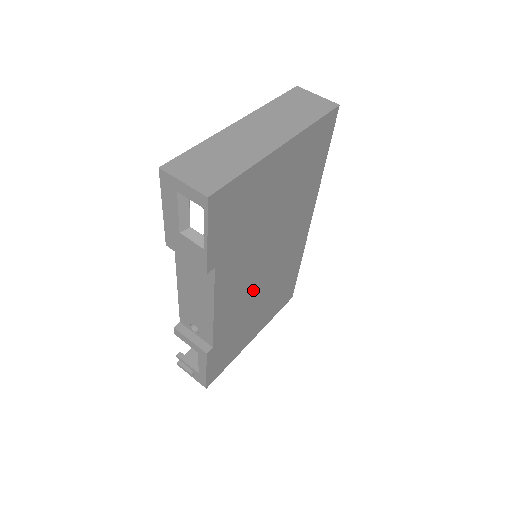
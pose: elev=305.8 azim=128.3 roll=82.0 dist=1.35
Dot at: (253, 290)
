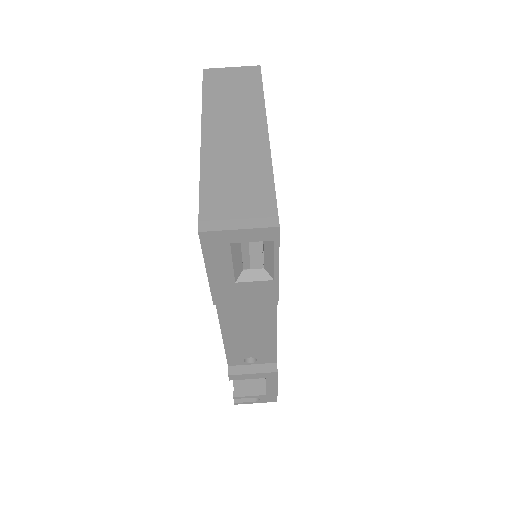
Dot at: occluded
